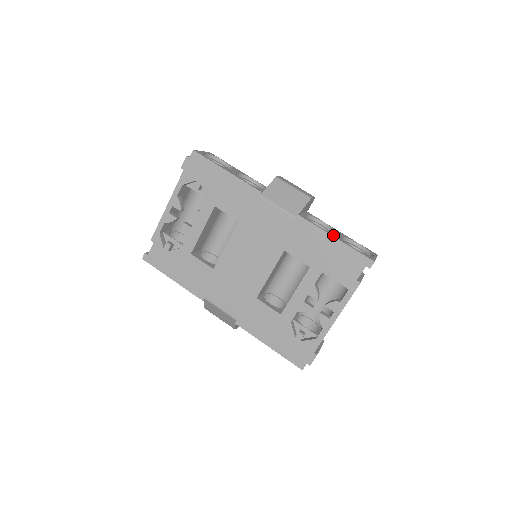
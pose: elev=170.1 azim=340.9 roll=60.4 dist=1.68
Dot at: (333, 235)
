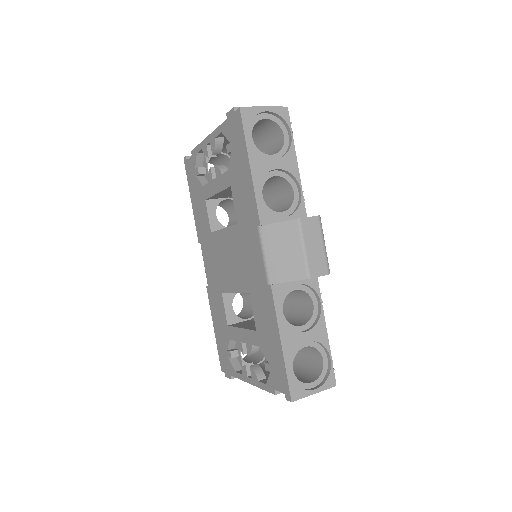
Dot at: (285, 337)
